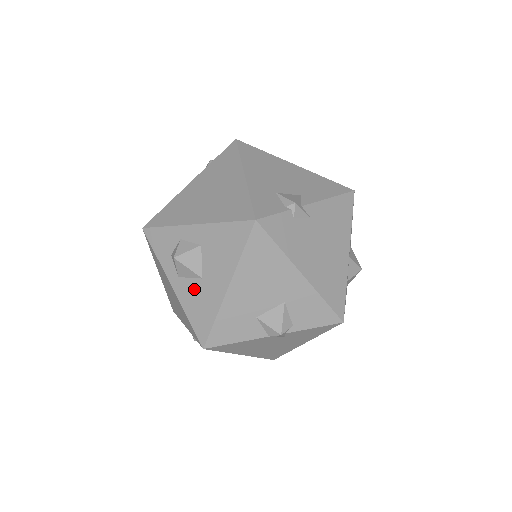
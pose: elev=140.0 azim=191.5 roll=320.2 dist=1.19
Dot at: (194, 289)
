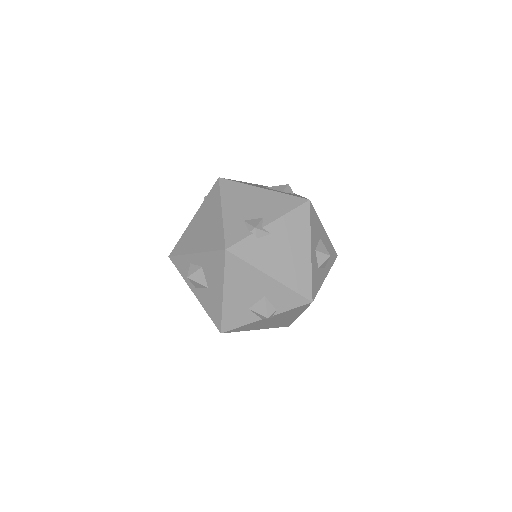
Dot at: (206, 295)
